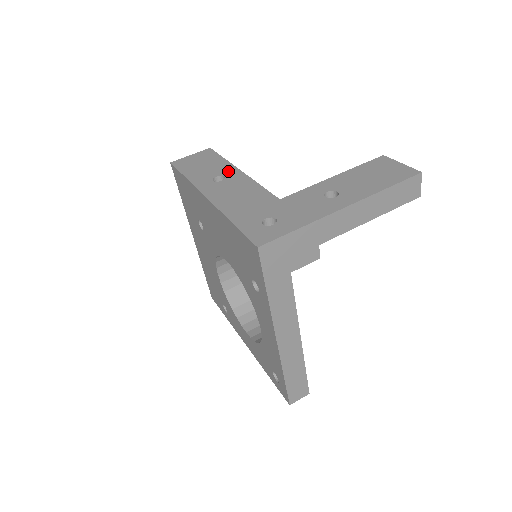
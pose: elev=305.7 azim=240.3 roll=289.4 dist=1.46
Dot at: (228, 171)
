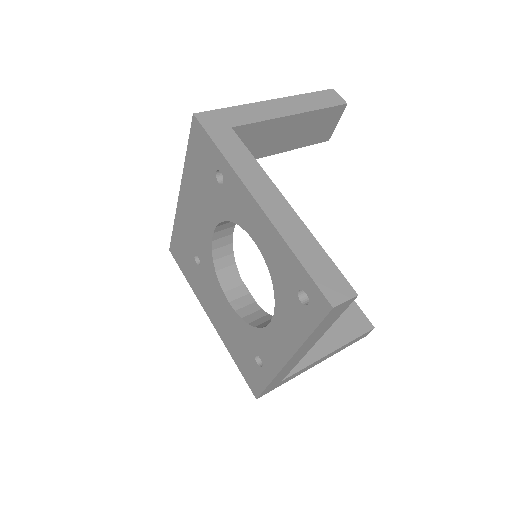
Dot at: occluded
